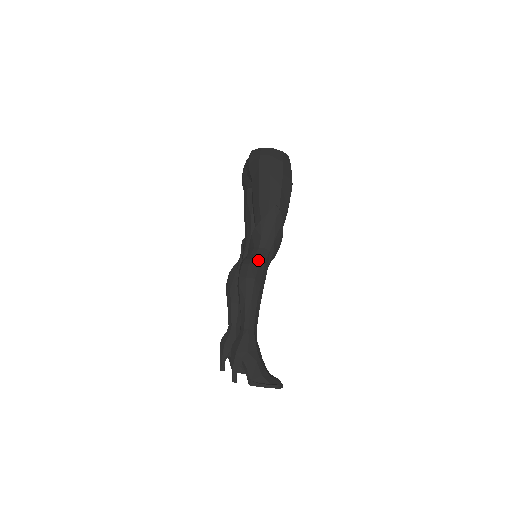
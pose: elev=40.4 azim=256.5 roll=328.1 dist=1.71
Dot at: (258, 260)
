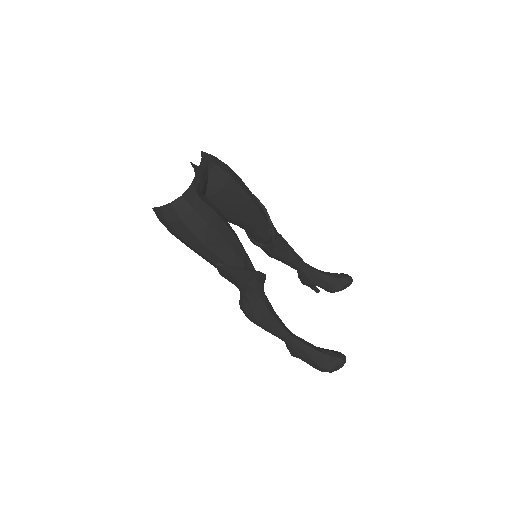
Dot at: (248, 305)
